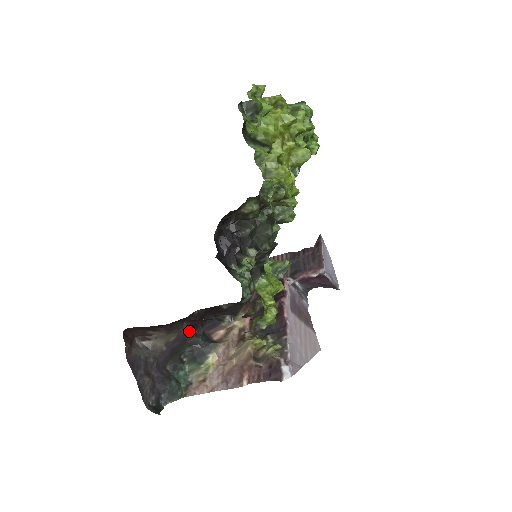
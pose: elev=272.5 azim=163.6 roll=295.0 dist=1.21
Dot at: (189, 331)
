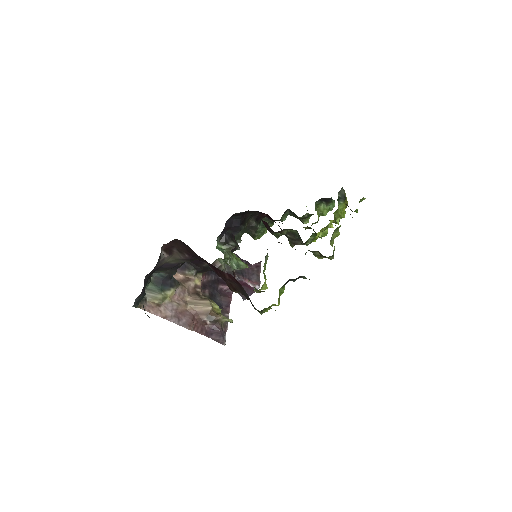
Dot at: (180, 264)
